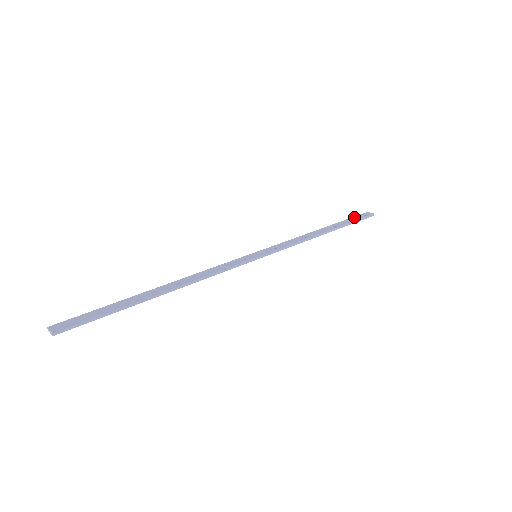
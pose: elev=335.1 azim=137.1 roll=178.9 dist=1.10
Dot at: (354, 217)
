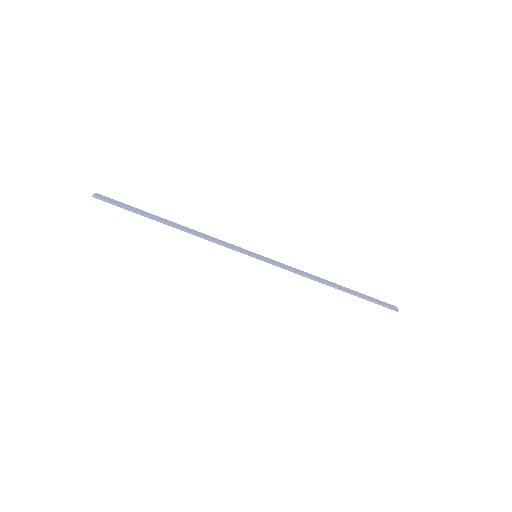
Dot at: (376, 299)
